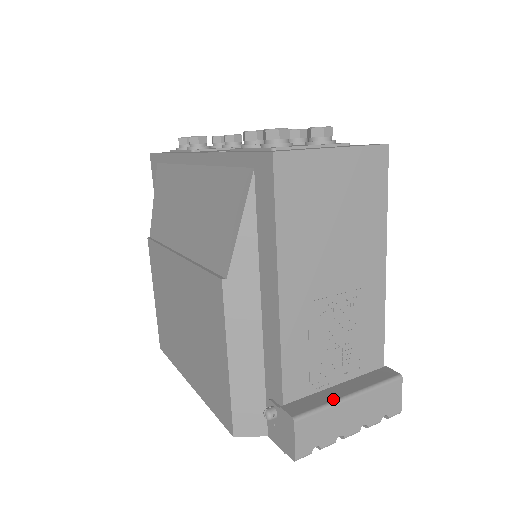
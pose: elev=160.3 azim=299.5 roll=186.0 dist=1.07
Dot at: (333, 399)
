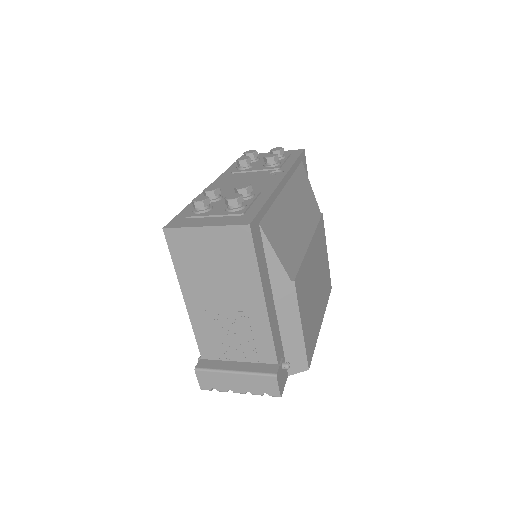
Dot at: (223, 369)
